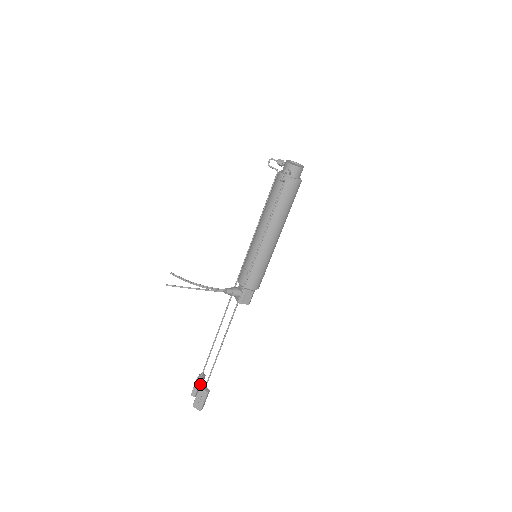
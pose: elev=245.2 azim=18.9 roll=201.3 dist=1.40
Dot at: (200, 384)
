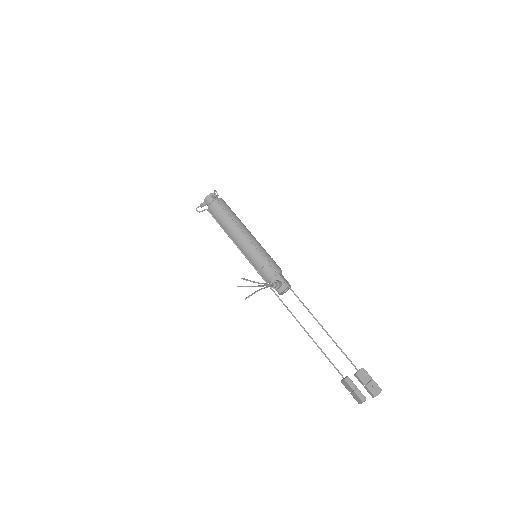
Dot at: (353, 385)
